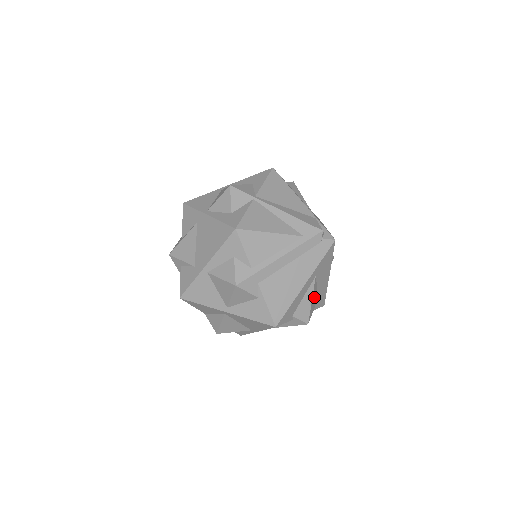
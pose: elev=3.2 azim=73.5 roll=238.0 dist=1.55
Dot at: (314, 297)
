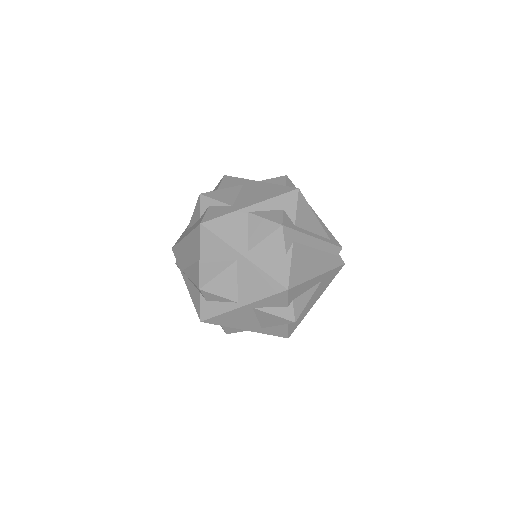
Dot at: occluded
